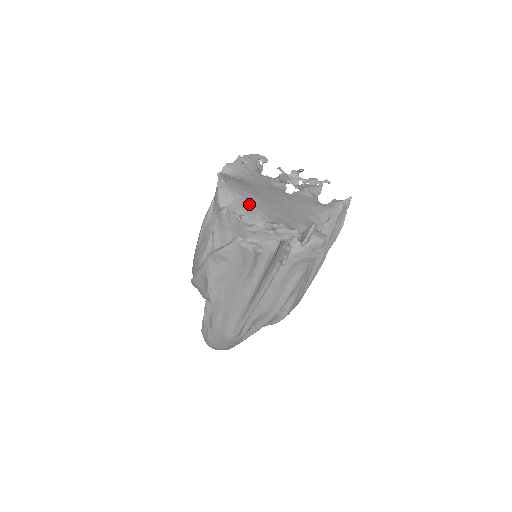
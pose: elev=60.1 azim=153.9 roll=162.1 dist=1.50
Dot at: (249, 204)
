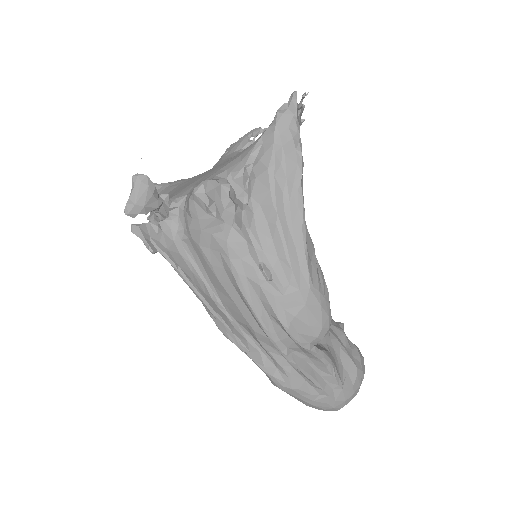
Dot at: occluded
